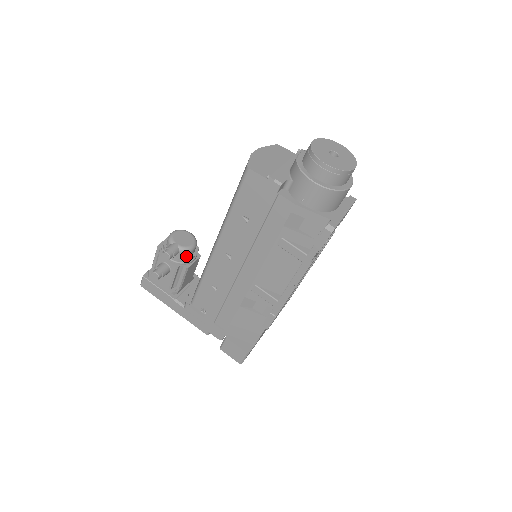
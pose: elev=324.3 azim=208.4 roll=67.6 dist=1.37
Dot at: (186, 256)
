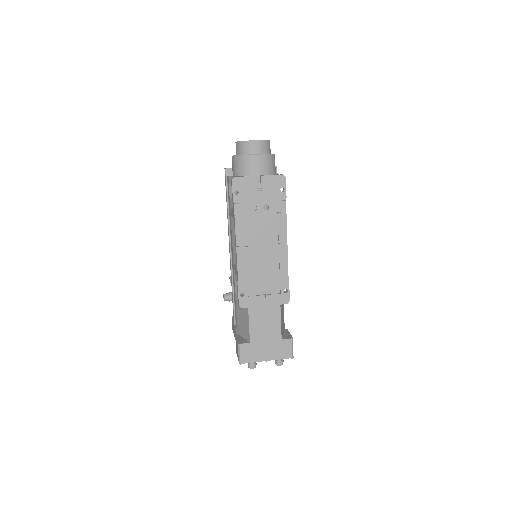
Dot at: occluded
